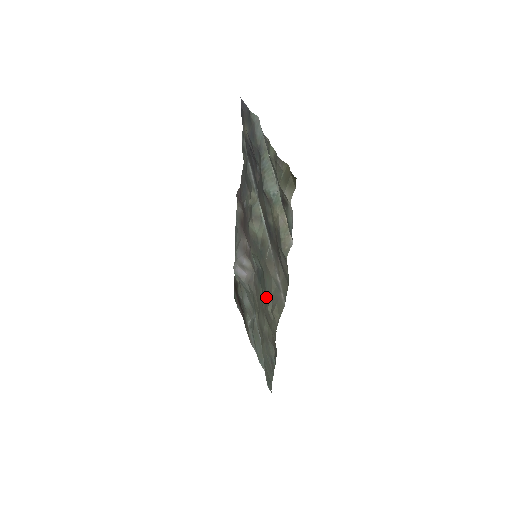
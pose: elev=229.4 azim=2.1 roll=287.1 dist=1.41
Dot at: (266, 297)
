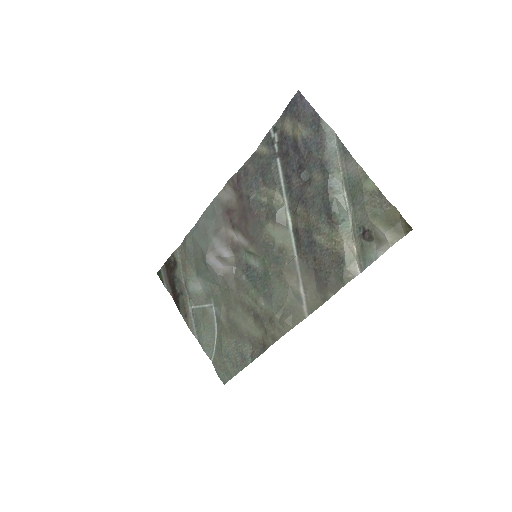
Dot at: (272, 303)
